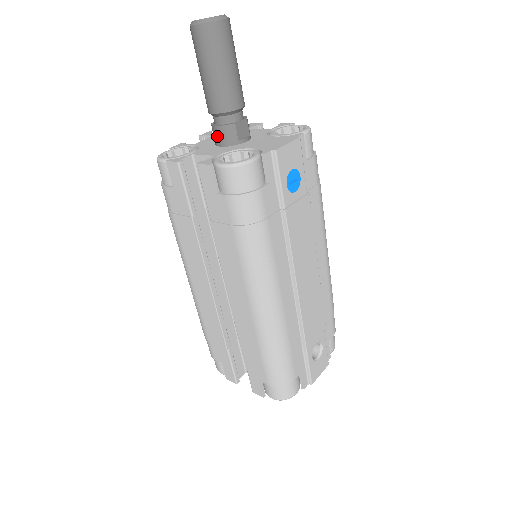
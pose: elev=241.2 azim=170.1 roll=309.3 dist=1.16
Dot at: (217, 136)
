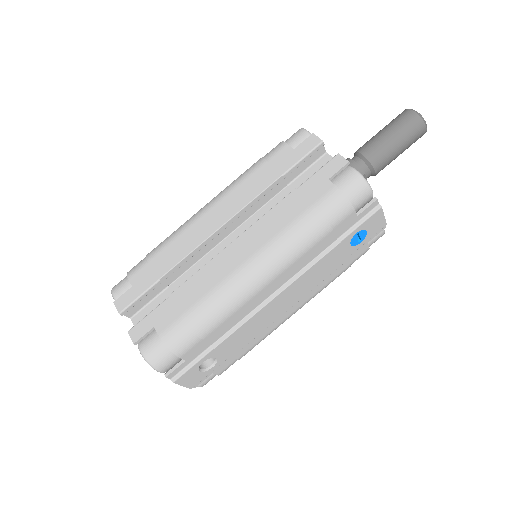
Dot at: occluded
